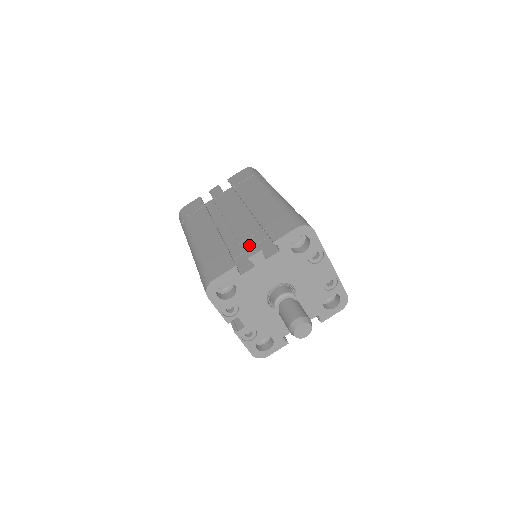
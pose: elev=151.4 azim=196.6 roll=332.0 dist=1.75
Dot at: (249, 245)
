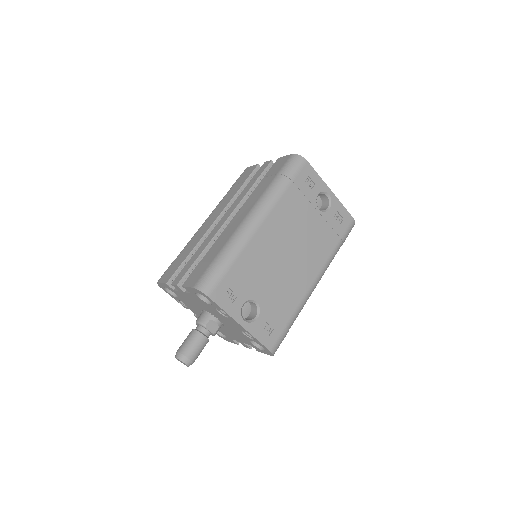
Dot at: (183, 271)
